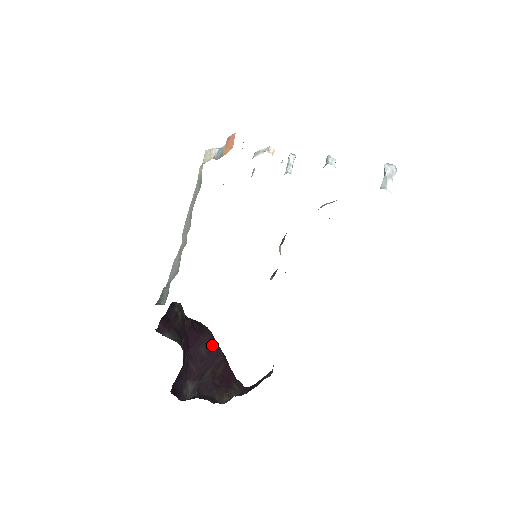
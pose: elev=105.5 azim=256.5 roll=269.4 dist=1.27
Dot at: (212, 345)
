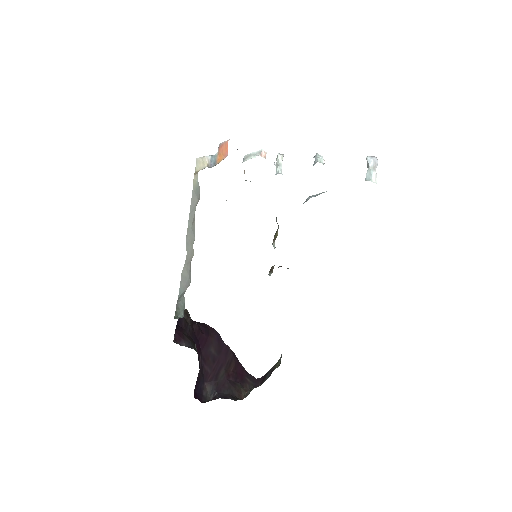
Dot at: (220, 344)
